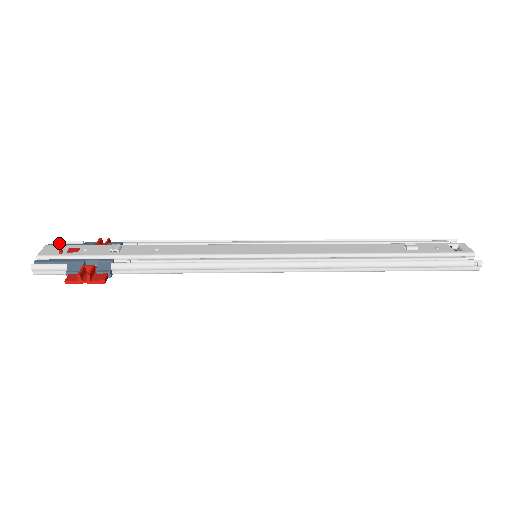
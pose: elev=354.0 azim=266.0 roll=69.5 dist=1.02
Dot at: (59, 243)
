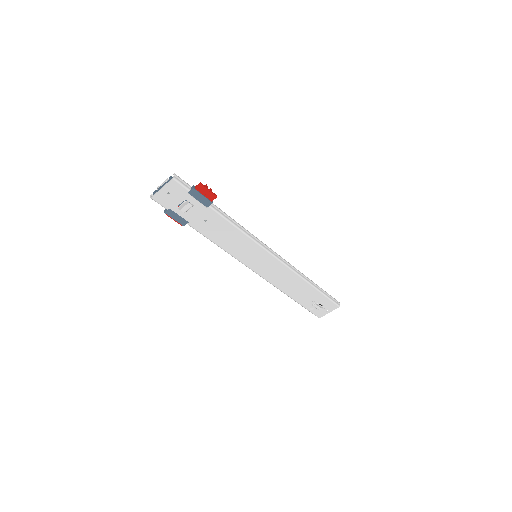
Dot at: occluded
